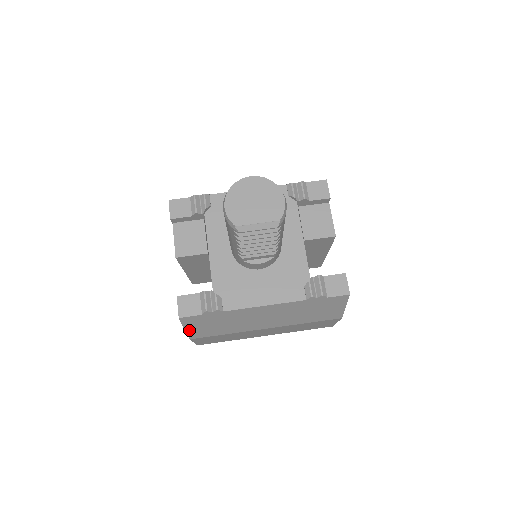
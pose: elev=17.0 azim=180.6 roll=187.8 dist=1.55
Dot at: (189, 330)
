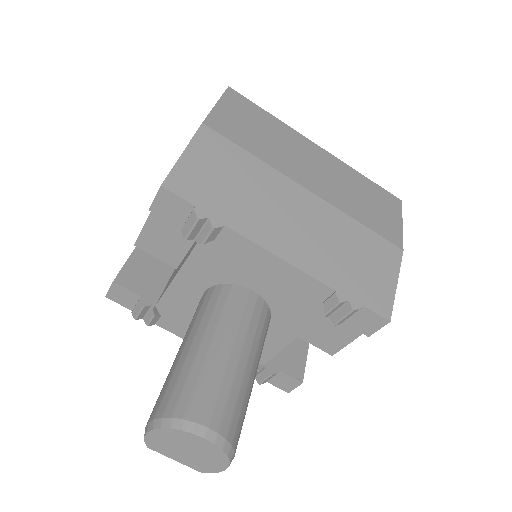
Dot at: occluded
